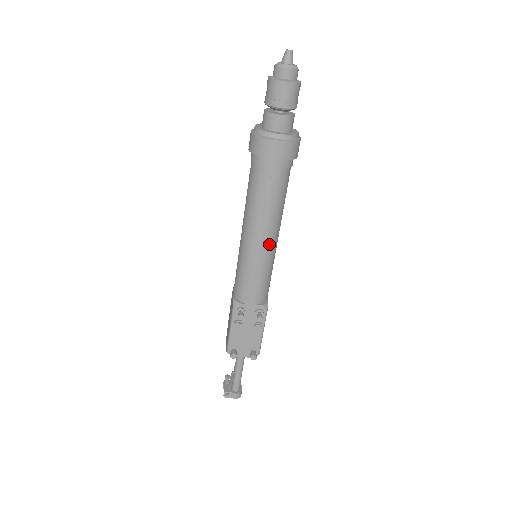
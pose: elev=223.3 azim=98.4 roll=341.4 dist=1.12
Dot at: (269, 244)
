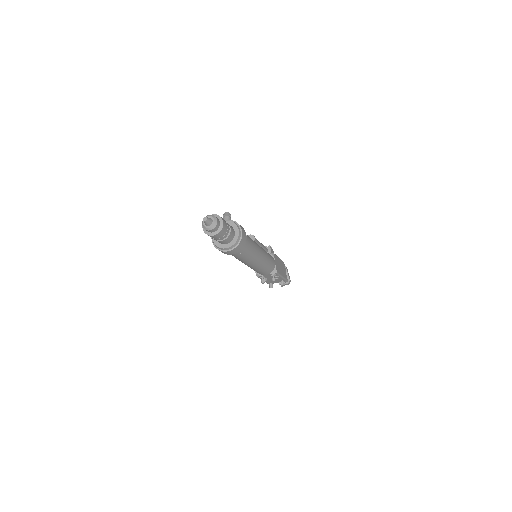
Dot at: (257, 263)
